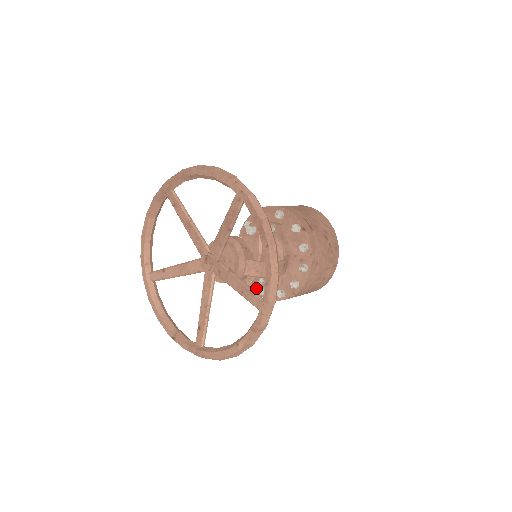
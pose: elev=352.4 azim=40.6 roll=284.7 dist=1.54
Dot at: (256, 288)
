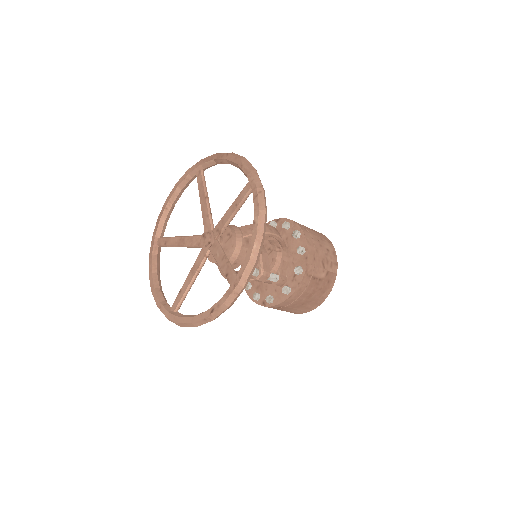
Dot at: (281, 298)
